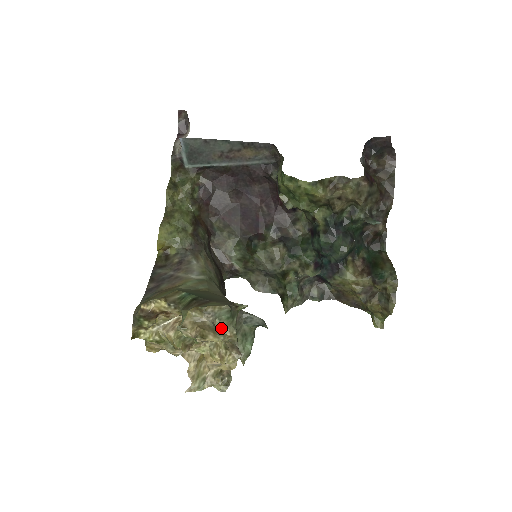
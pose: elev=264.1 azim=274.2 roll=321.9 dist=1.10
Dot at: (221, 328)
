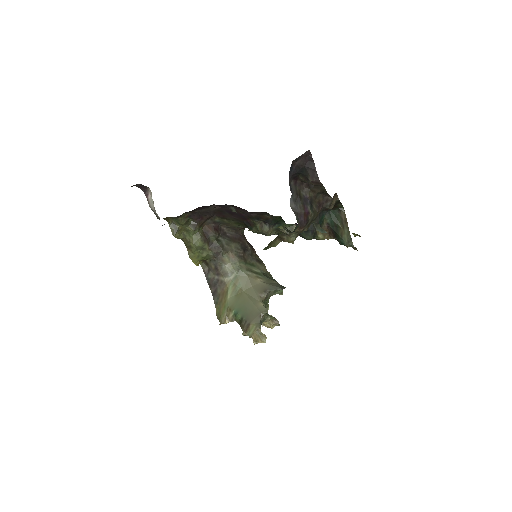
Dot at: occluded
